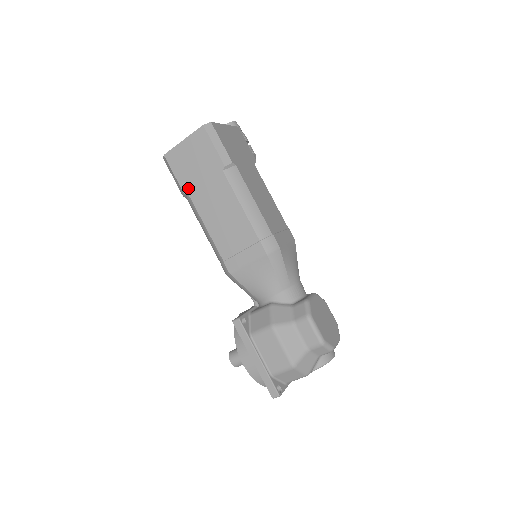
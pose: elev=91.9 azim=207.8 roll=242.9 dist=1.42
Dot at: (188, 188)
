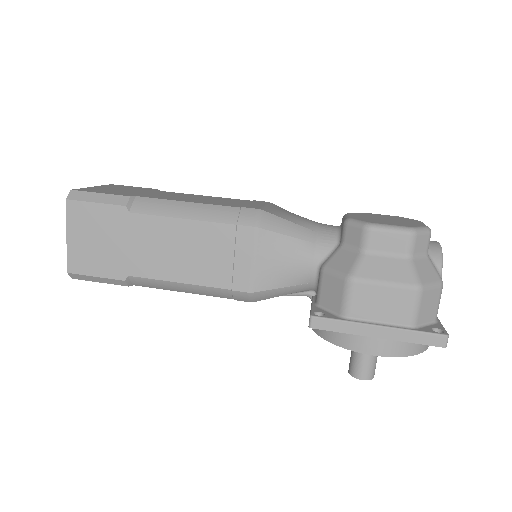
Dot at: (121, 271)
